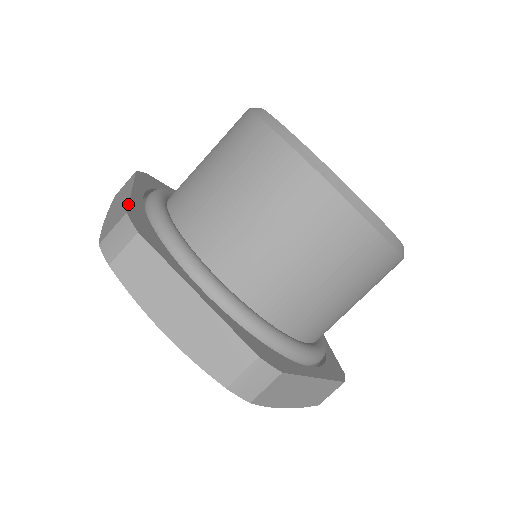
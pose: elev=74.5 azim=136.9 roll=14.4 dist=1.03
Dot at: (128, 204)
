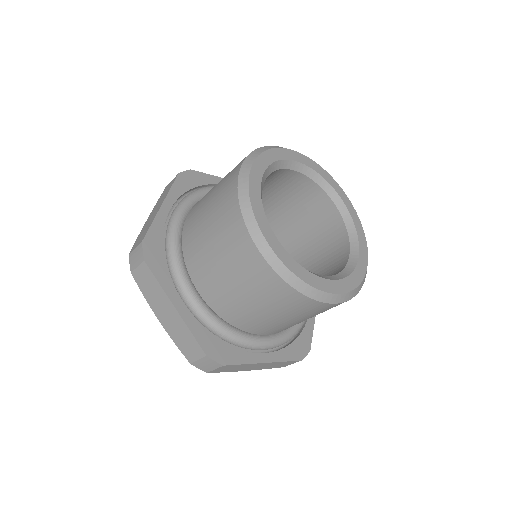
Dot at: (197, 341)
